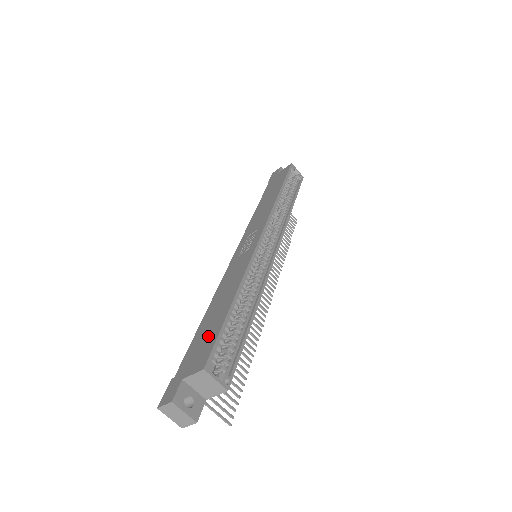
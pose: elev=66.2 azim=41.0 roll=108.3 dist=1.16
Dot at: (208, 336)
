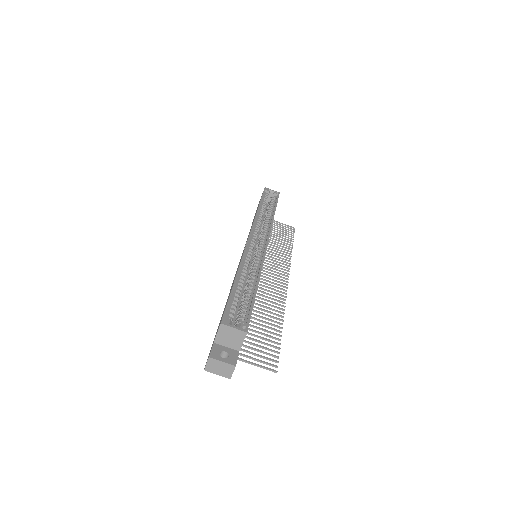
Dot at: (224, 309)
